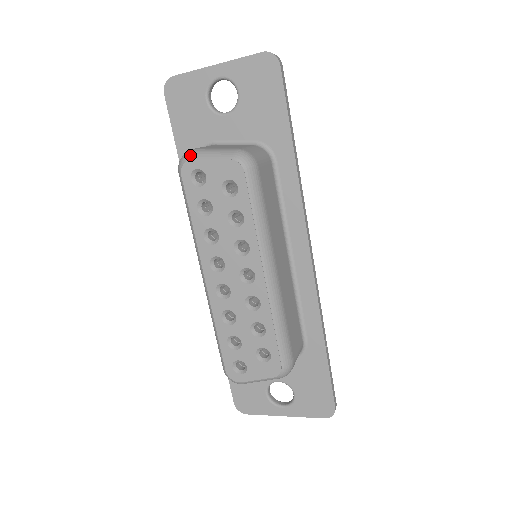
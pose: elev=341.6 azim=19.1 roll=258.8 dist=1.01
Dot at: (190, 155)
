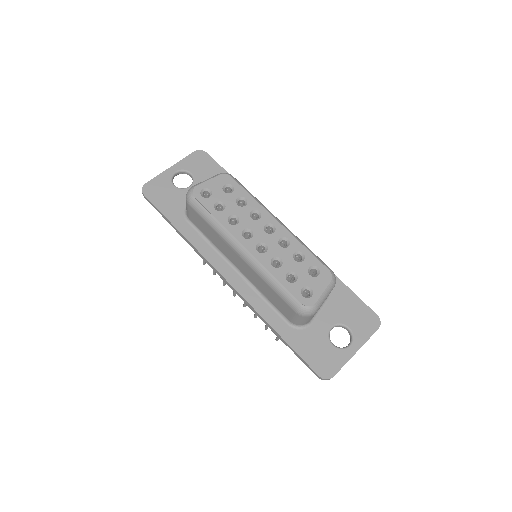
Dot at: (193, 186)
